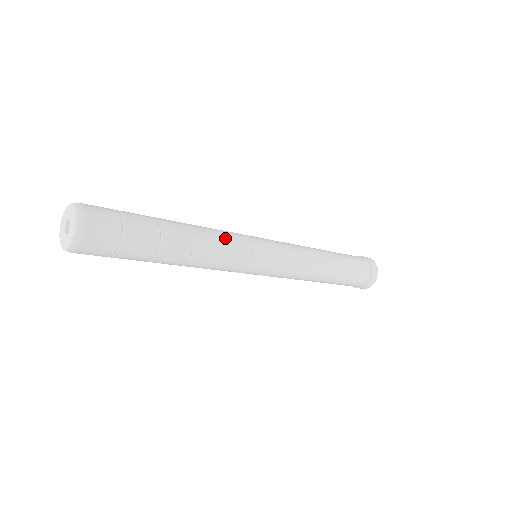
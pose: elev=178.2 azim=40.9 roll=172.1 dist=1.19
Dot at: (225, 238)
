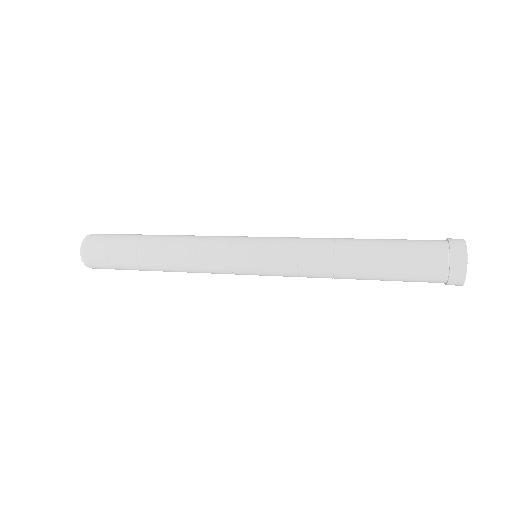
Dot at: (199, 250)
